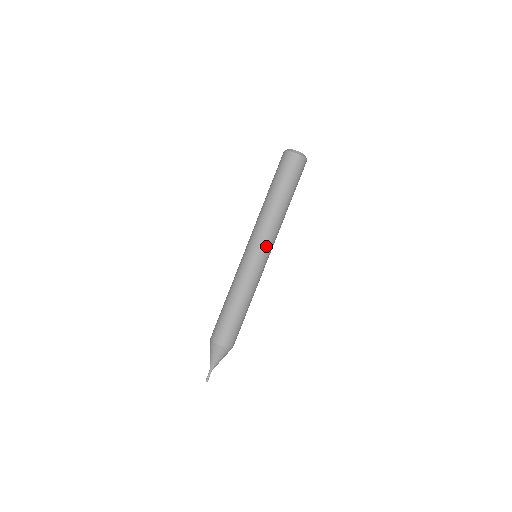
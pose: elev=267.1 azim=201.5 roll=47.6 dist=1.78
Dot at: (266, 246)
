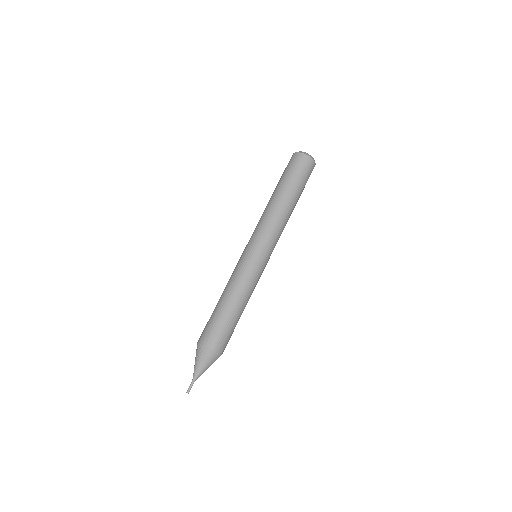
Dot at: (270, 245)
